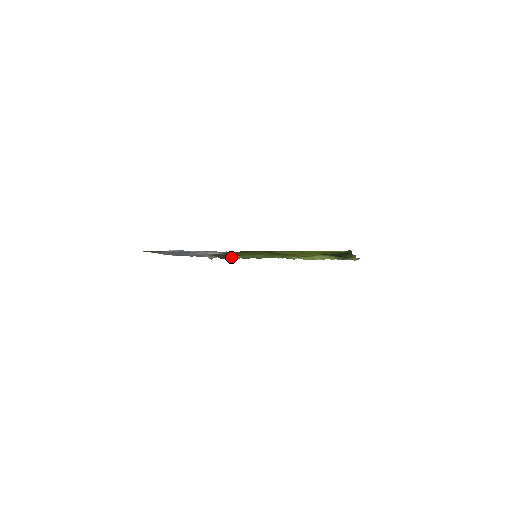
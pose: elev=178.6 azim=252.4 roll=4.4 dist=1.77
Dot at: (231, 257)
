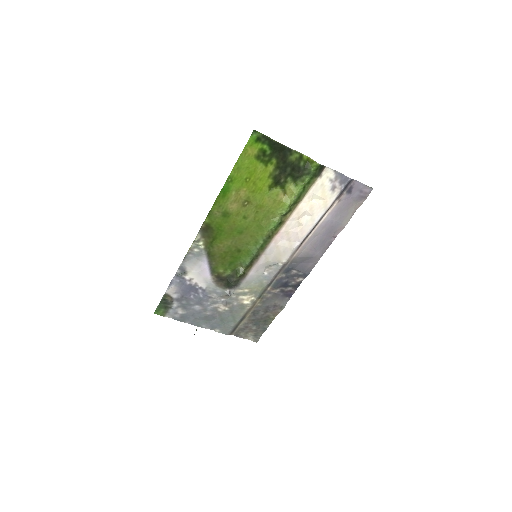
Dot at: (235, 274)
